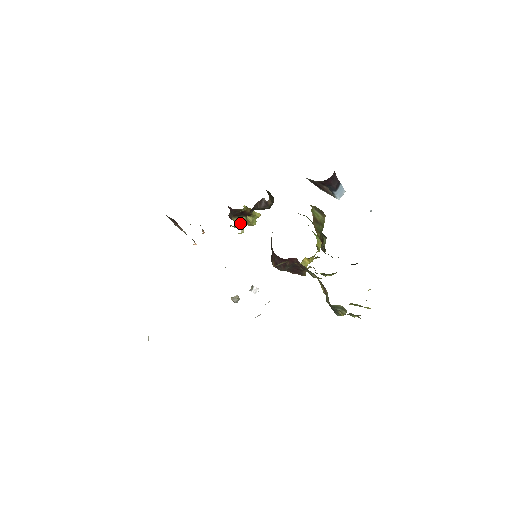
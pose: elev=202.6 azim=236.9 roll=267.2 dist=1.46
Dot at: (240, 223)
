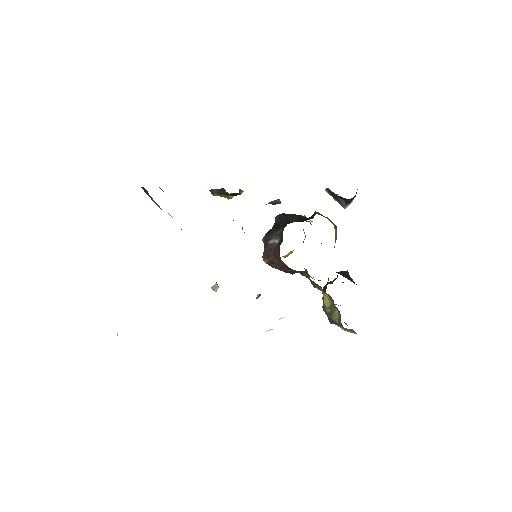
Dot at: occluded
